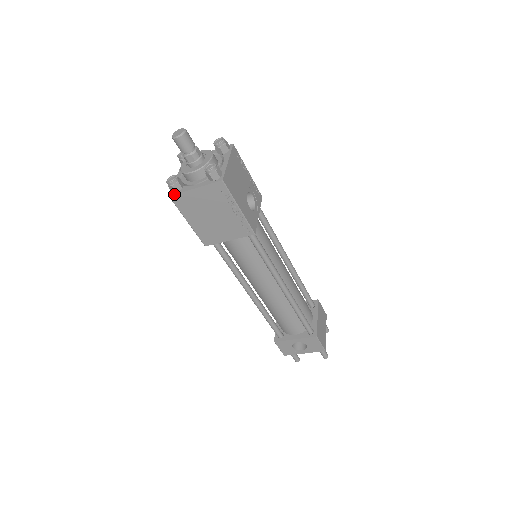
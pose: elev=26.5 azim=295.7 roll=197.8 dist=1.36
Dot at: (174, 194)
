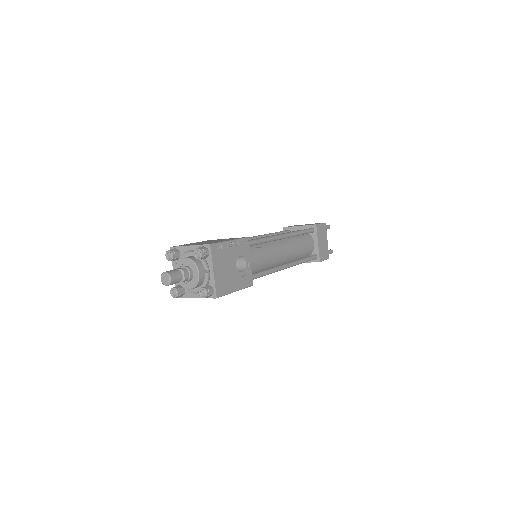
Dot at: occluded
